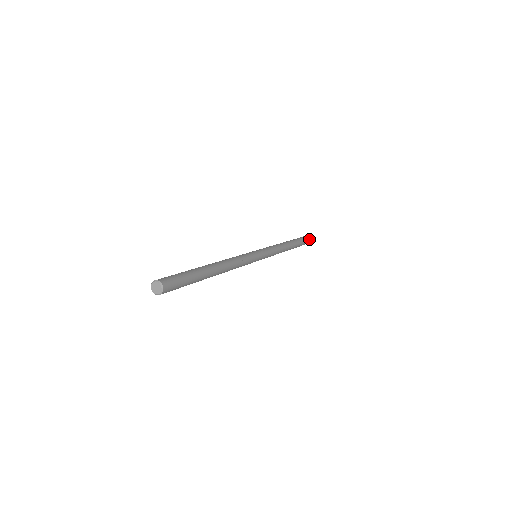
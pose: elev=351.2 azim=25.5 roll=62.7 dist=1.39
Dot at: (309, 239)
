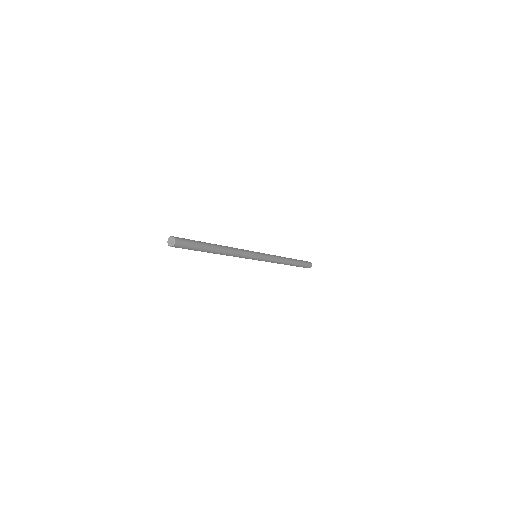
Dot at: (310, 265)
